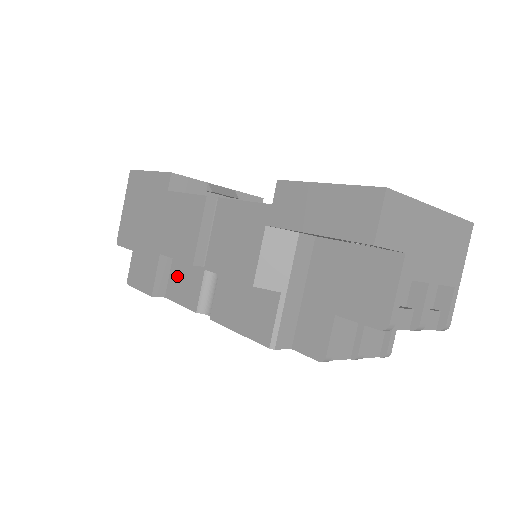
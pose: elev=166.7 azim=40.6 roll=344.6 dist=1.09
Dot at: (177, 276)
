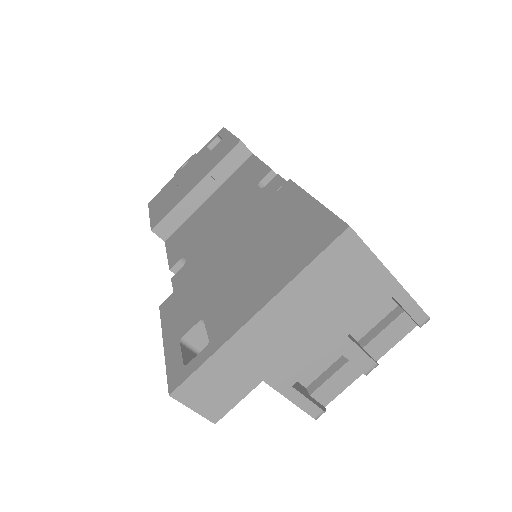
Dot at: occluded
